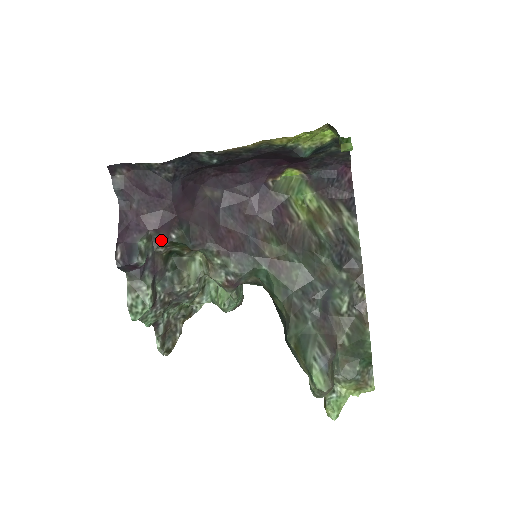
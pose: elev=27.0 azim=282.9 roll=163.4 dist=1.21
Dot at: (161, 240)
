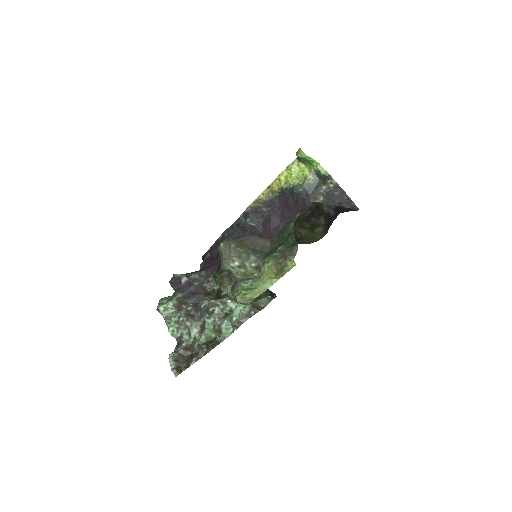
Dot at: (208, 277)
